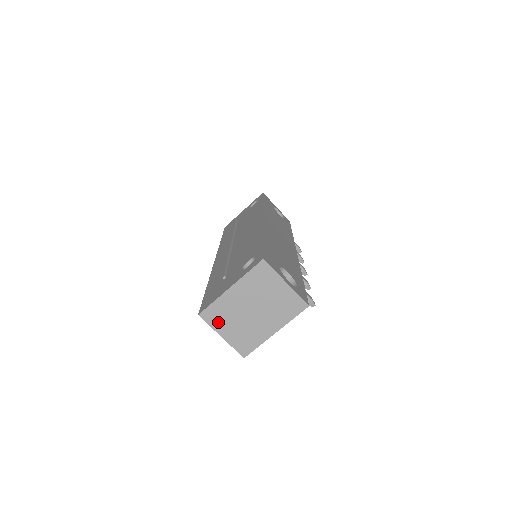
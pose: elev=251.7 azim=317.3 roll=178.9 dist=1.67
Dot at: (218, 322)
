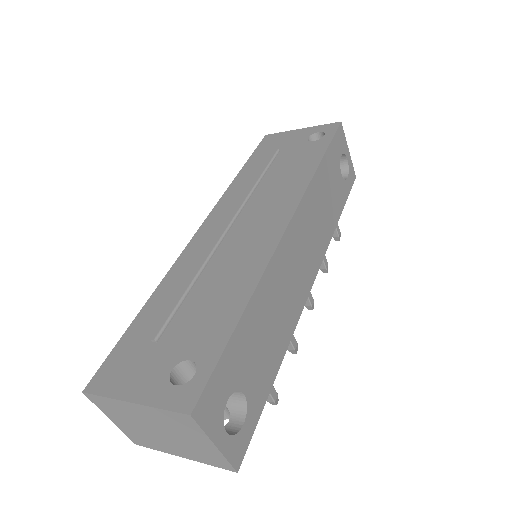
Dot at: (108, 410)
